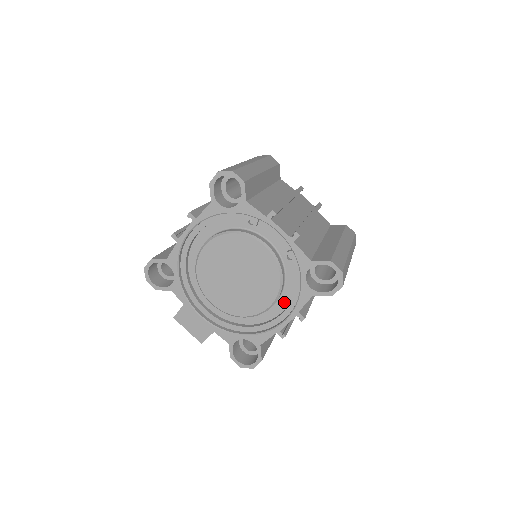
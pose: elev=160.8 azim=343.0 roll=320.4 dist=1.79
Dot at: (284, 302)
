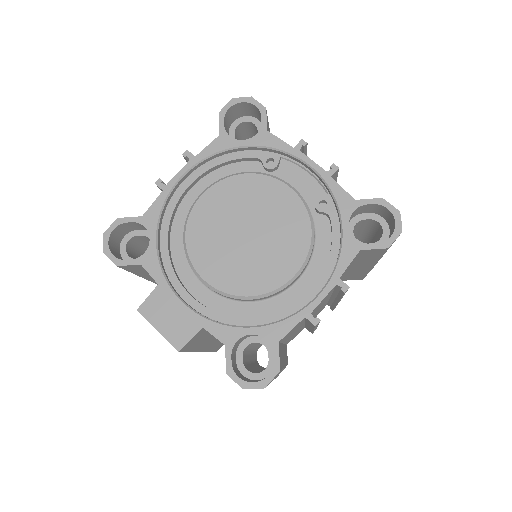
Dot at: (313, 275)
